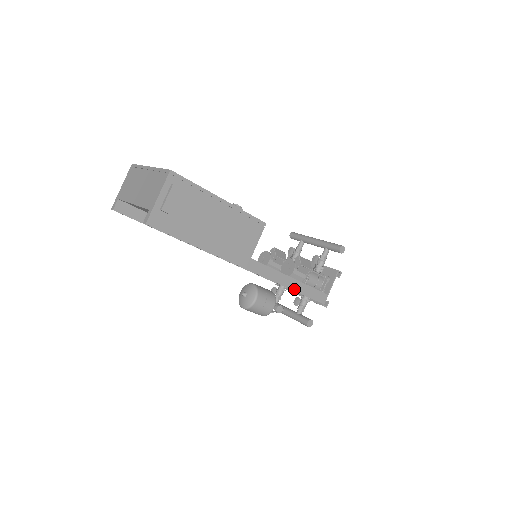
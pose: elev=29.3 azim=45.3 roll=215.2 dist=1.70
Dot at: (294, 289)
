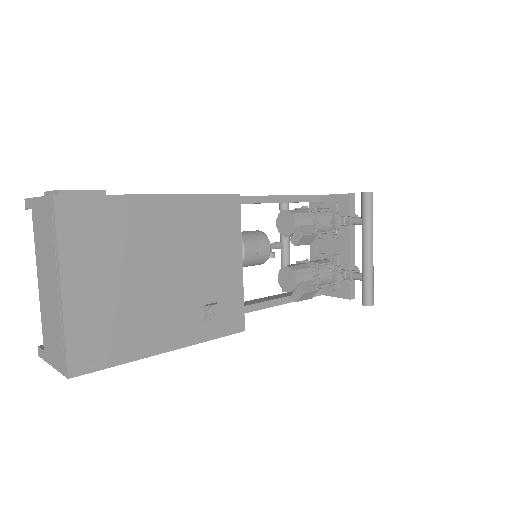
Dot at: occluded
